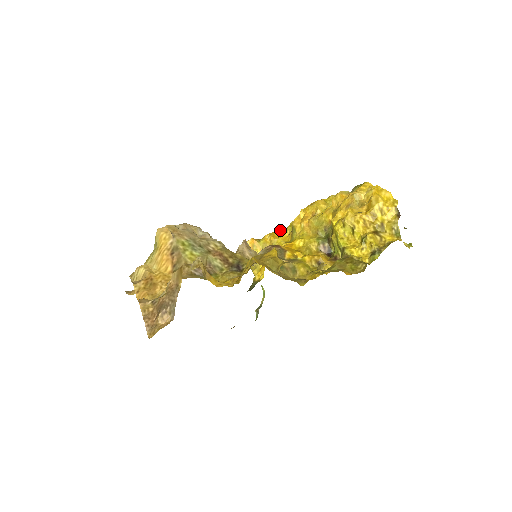
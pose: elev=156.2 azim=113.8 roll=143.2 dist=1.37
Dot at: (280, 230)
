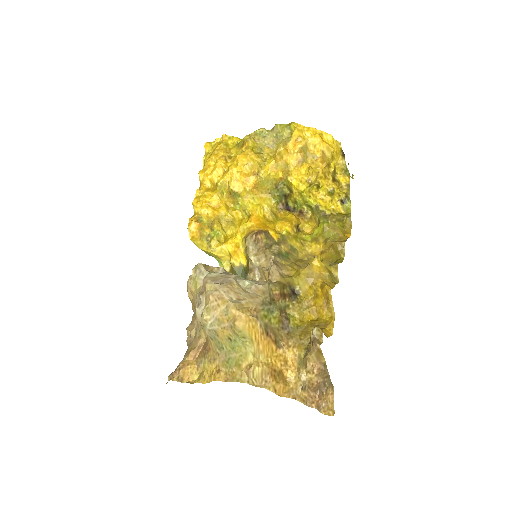
Dot at: (213, 197)
